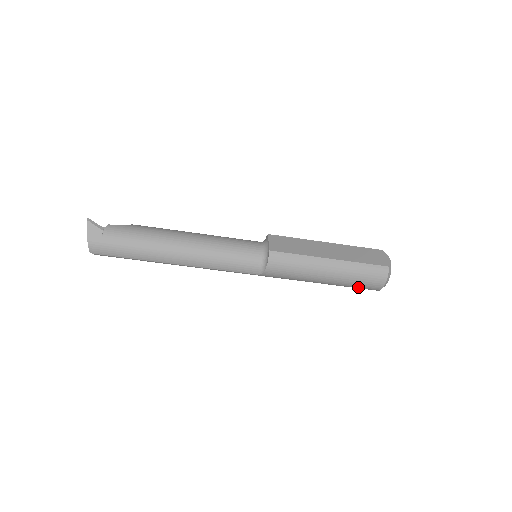
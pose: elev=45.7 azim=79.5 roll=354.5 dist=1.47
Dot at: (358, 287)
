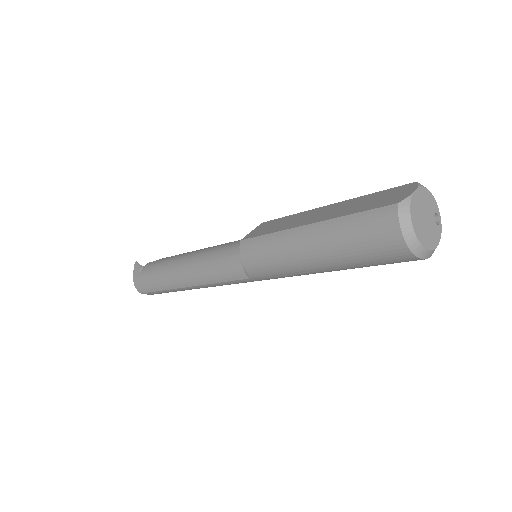
Dot at: (375, 260)
